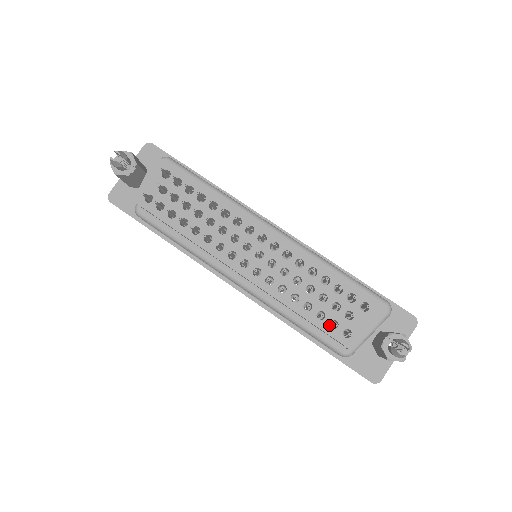
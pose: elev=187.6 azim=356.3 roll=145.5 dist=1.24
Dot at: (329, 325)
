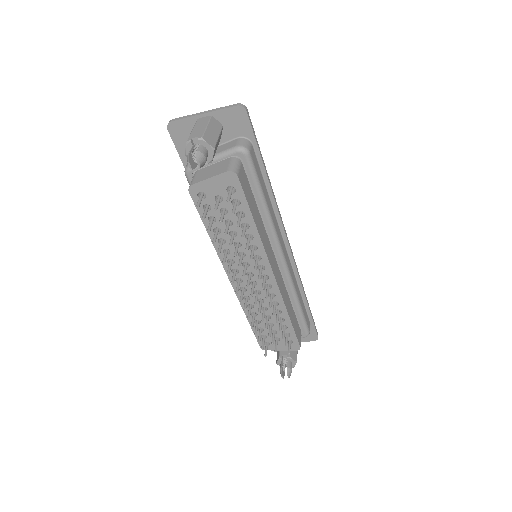
Dot at: (261, 335)
